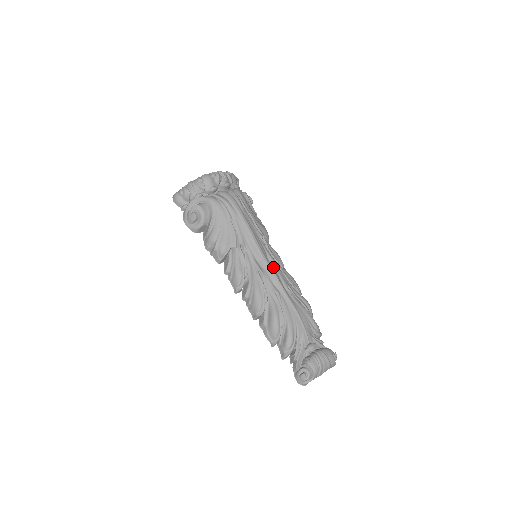
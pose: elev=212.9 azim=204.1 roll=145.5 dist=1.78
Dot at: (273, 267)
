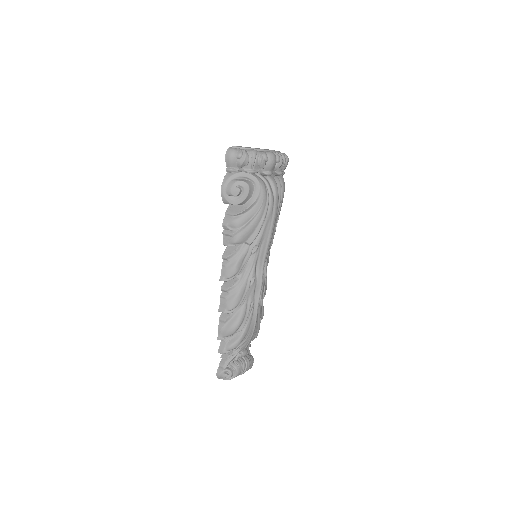
Dot at: (263, 276)
